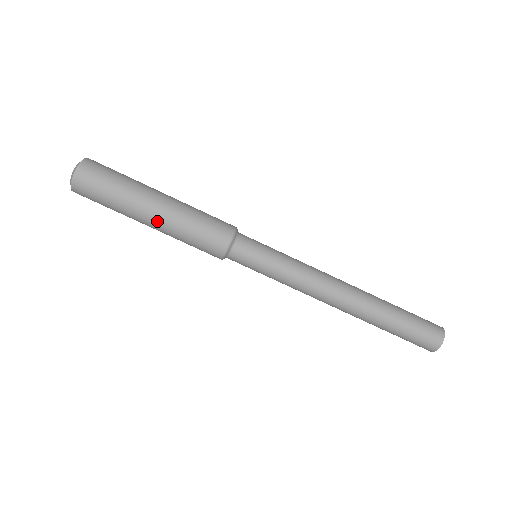
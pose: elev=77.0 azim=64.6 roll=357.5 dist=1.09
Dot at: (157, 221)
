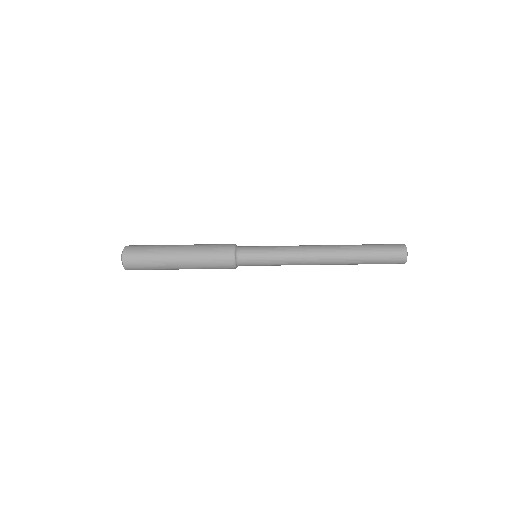
Dot at: occluded
